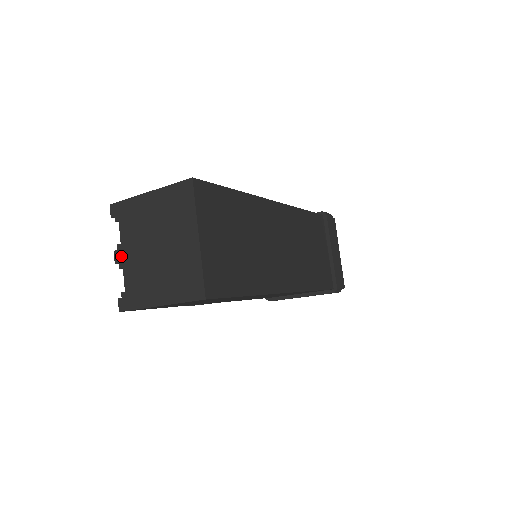
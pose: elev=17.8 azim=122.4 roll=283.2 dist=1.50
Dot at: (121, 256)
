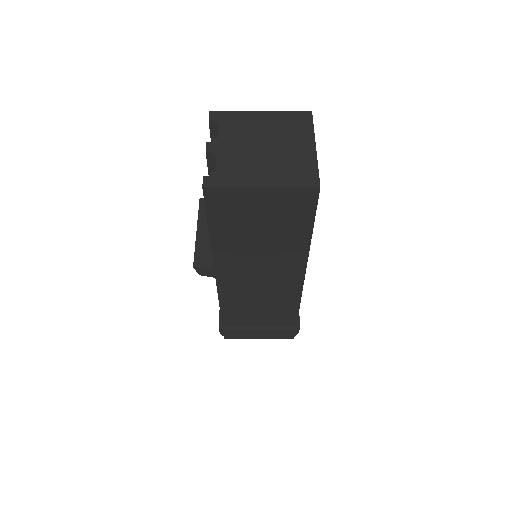
Dot at: (216, 146)
